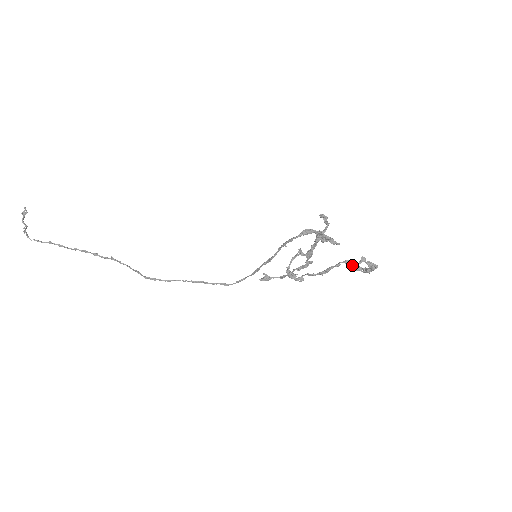
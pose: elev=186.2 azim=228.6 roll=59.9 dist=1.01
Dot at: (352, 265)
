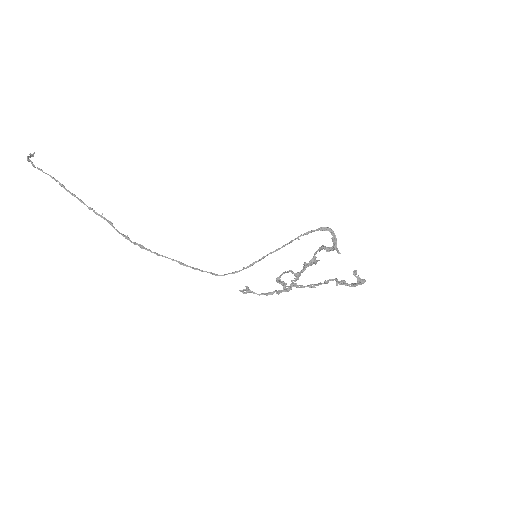
Dot at: (341, 282)
